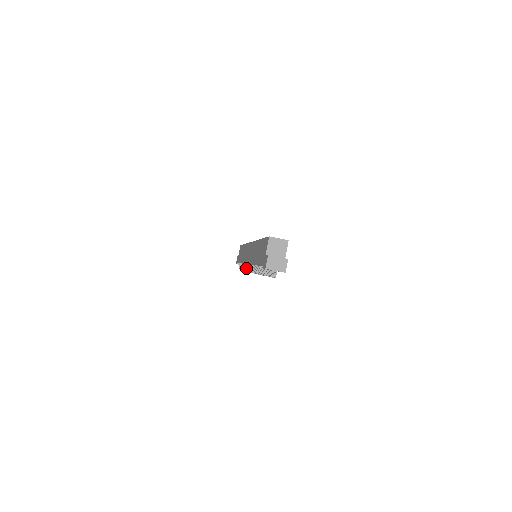
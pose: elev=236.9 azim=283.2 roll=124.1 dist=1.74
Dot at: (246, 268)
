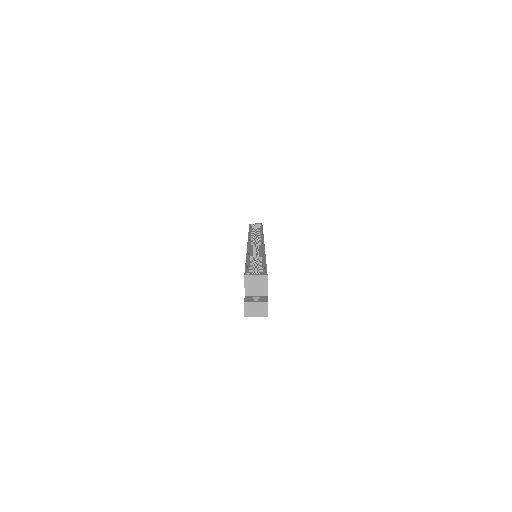
Dot at: occluded
